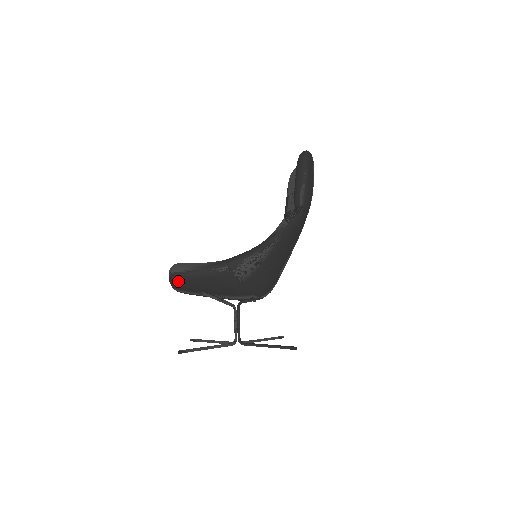
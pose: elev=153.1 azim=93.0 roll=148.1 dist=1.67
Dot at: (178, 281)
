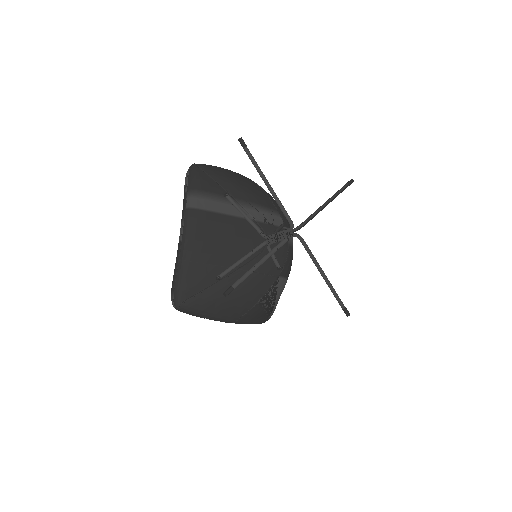
Dot at: (201, 169)
